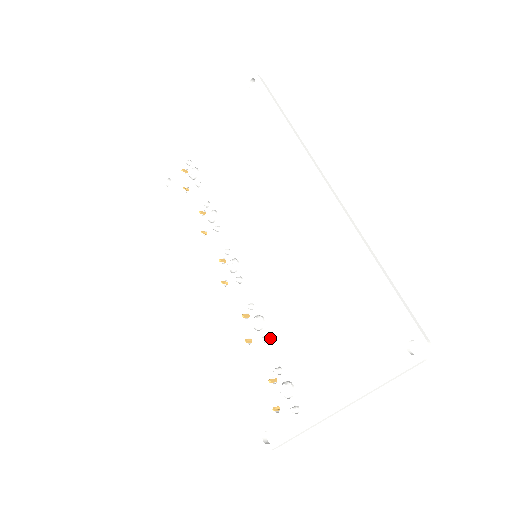
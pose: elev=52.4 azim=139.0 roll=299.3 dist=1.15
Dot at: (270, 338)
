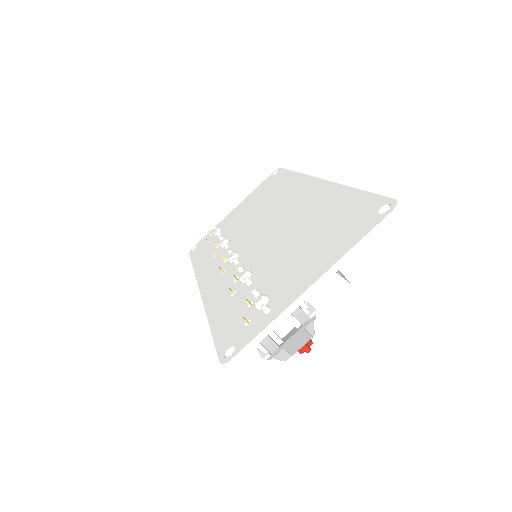
Dot at: (254, 280)
